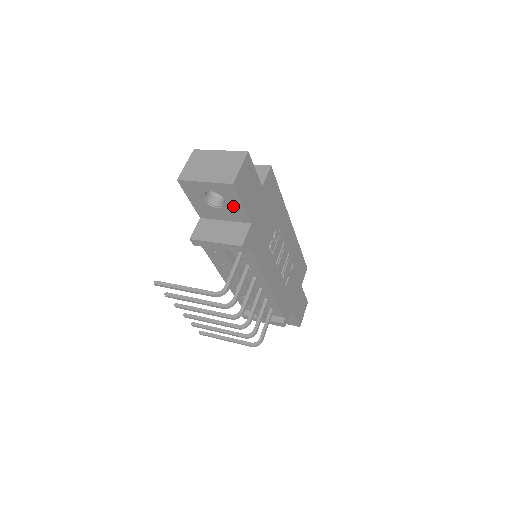
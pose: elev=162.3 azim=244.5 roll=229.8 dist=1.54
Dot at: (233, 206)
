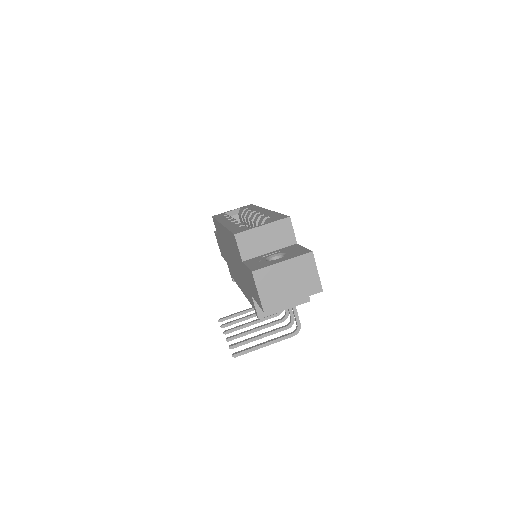
Dot at: occluded
